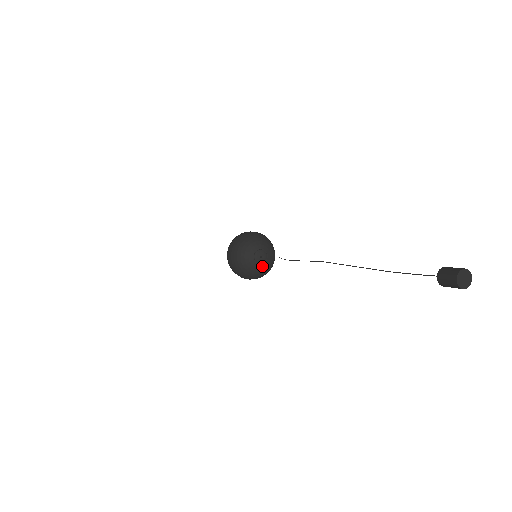
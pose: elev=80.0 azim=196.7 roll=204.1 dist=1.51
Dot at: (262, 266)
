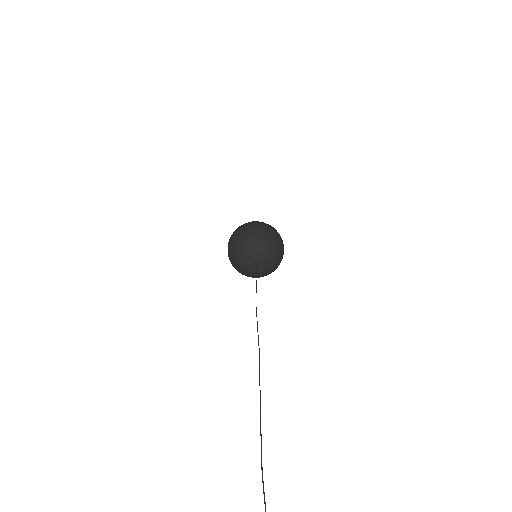
Dot at: occluded
